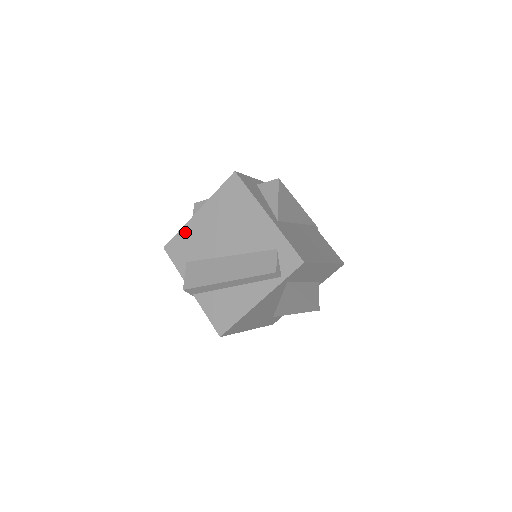
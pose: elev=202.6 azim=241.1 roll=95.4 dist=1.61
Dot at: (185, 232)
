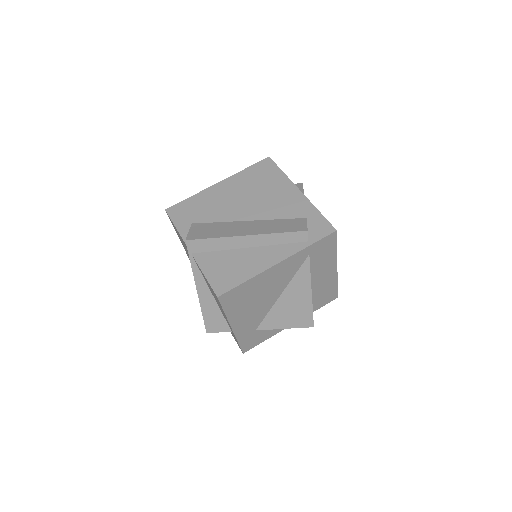
Dot at: (198, 198)
